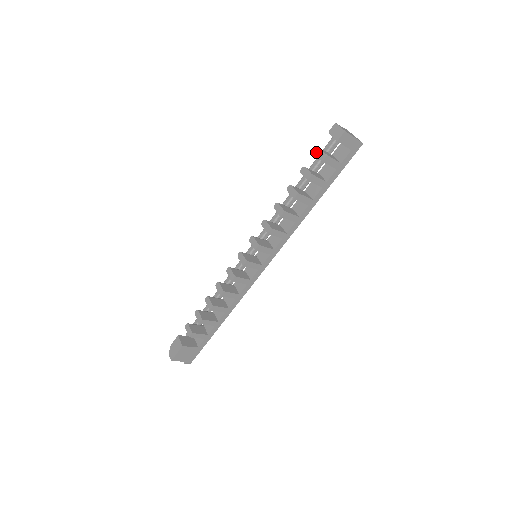
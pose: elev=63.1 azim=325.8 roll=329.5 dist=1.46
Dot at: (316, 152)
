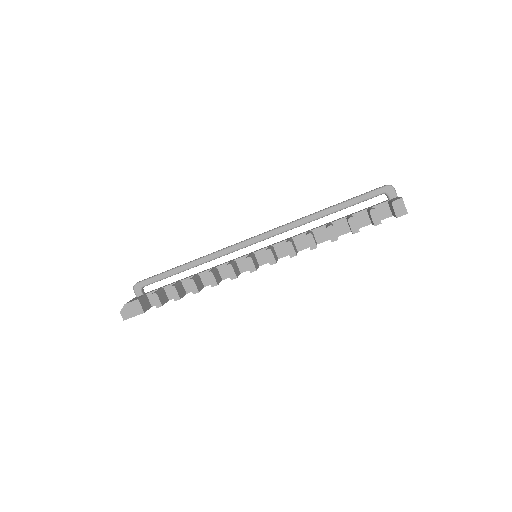
Dot at: (372, 213)
